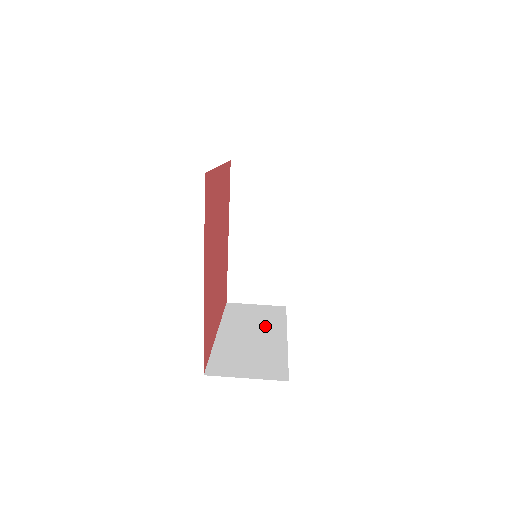
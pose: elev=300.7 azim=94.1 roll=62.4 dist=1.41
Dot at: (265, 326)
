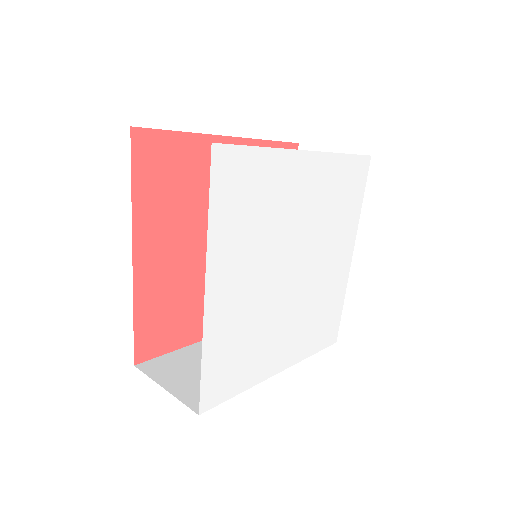
Dot at: occluded
